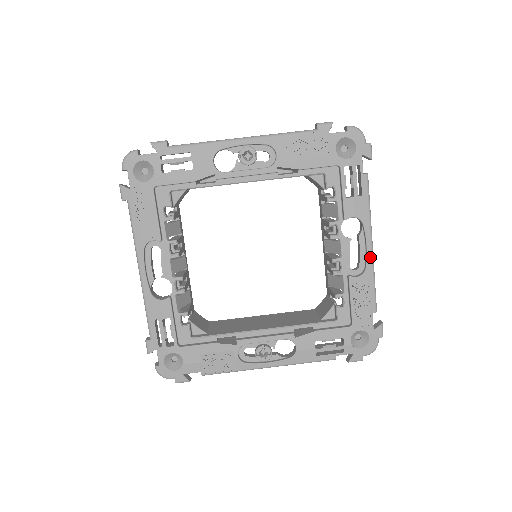
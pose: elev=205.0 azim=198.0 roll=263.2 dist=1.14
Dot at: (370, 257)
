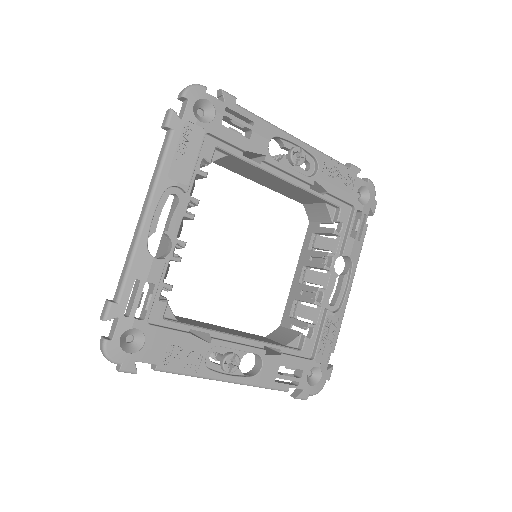
Dot at: (347, 298)
